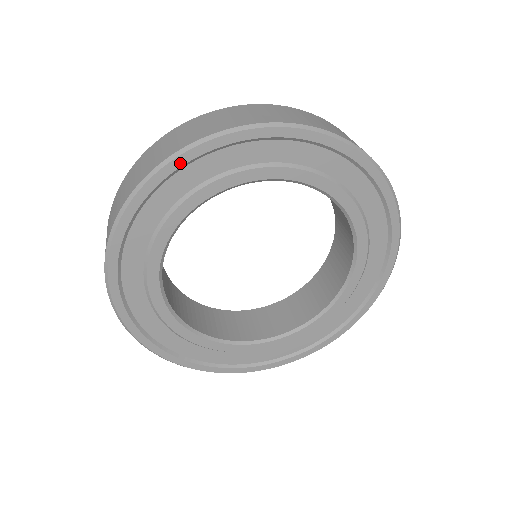
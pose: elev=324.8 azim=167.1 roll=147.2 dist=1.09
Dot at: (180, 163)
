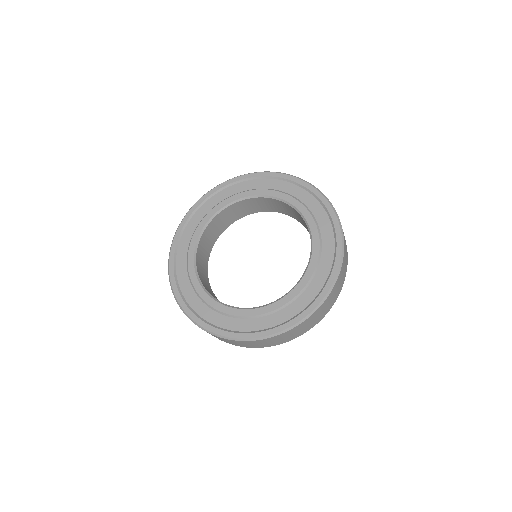
Dot at: (277, 175)
